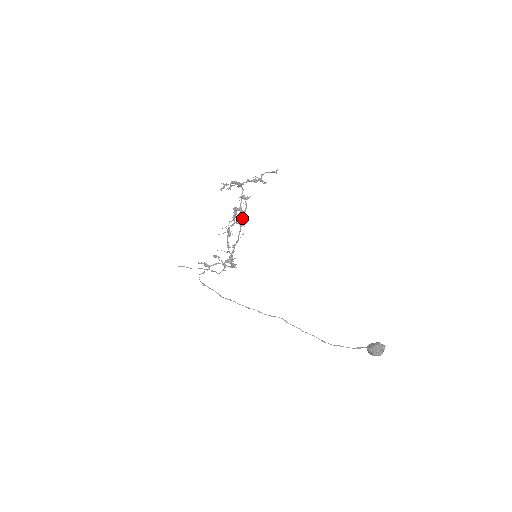
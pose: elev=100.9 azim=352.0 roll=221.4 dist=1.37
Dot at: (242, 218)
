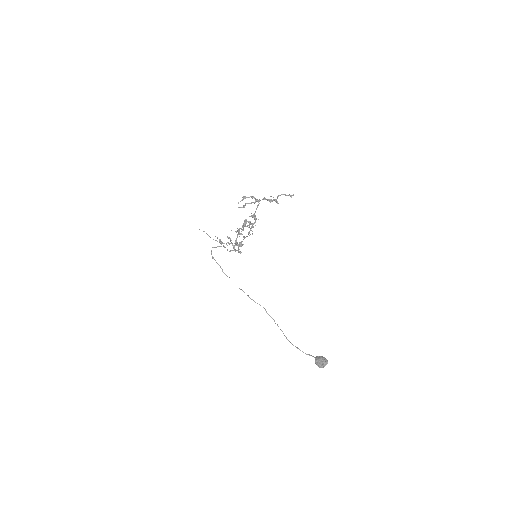
Dot at: occluded
